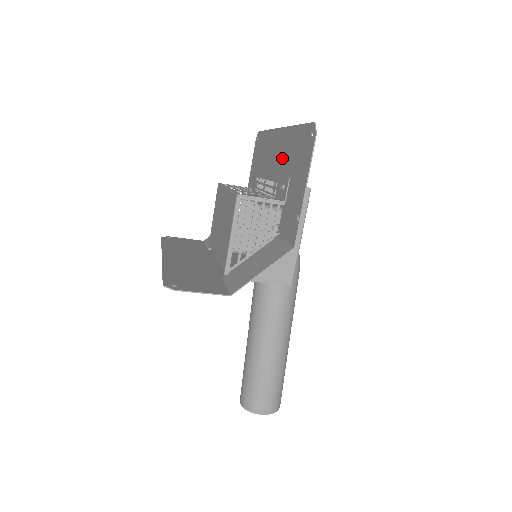
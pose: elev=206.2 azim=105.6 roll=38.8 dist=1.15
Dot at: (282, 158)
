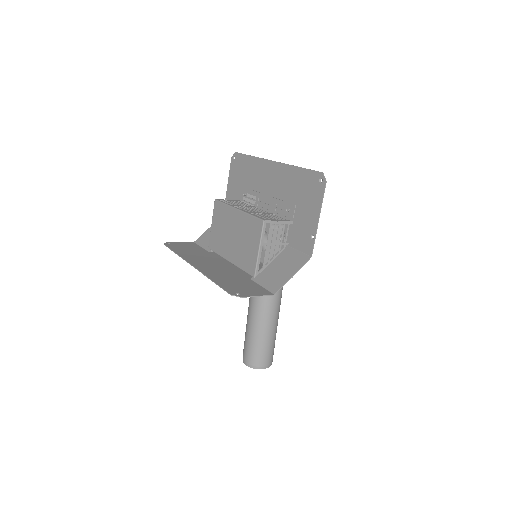
Dot at: (281, 186)
